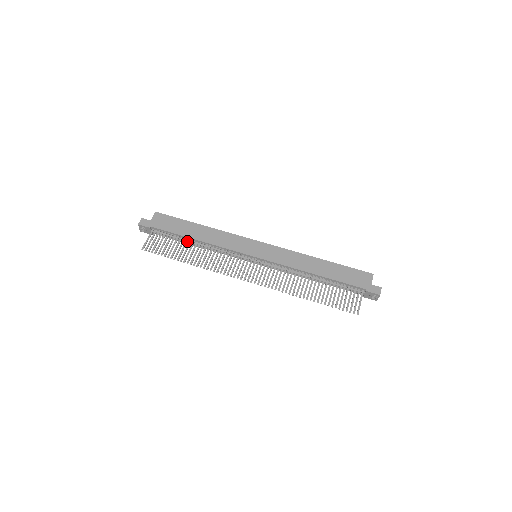
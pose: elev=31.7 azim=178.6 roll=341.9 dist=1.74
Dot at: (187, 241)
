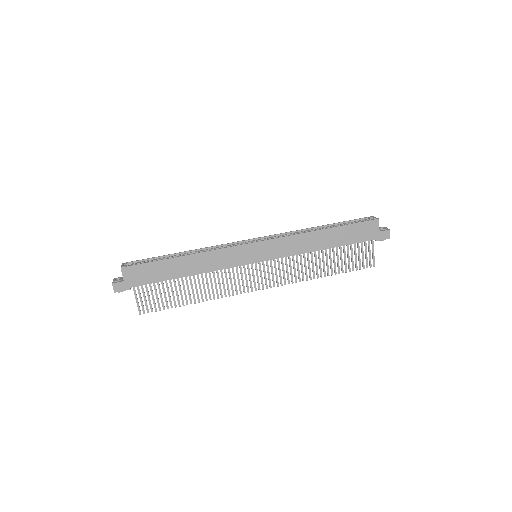
Dot at: (179, 281)
